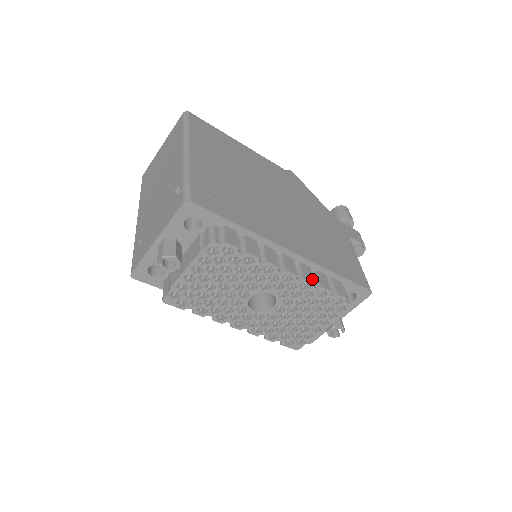
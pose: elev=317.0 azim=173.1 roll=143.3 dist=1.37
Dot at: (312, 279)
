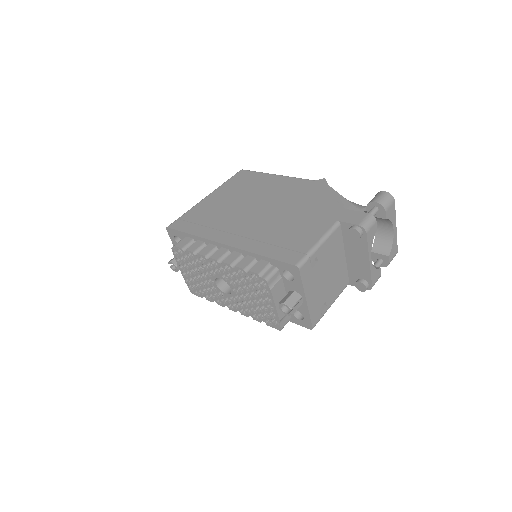
Dot at: (231, 261)
